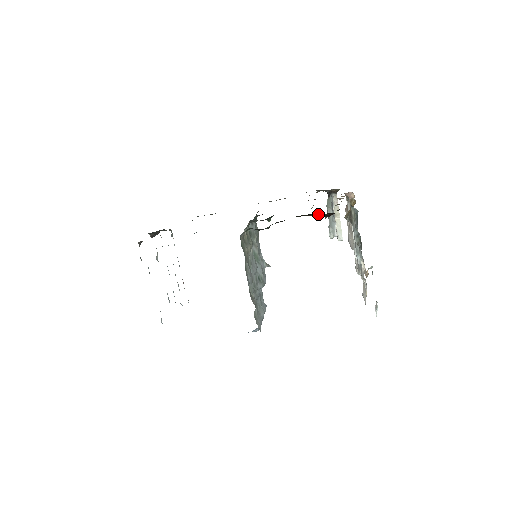
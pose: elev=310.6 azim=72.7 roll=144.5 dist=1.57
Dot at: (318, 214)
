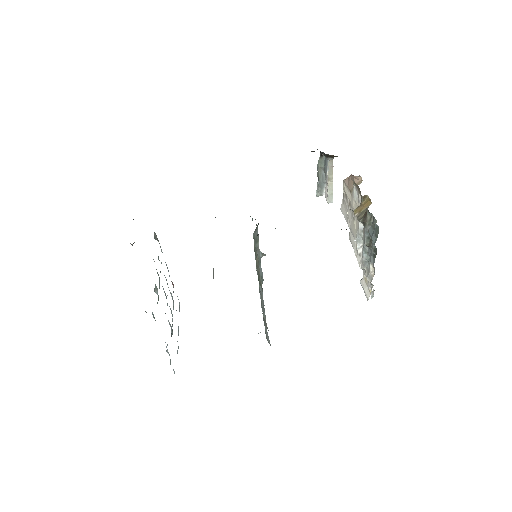
Dot at: occluded
